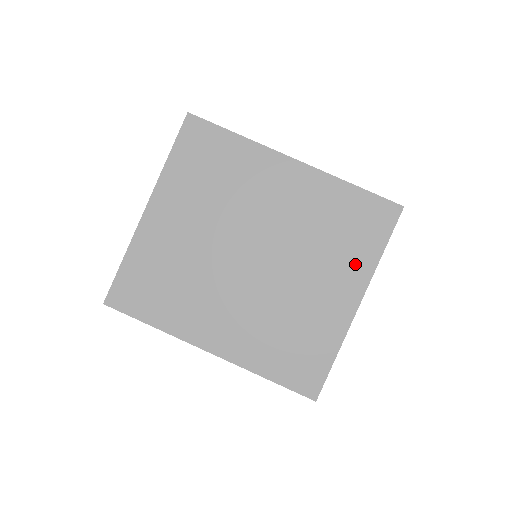
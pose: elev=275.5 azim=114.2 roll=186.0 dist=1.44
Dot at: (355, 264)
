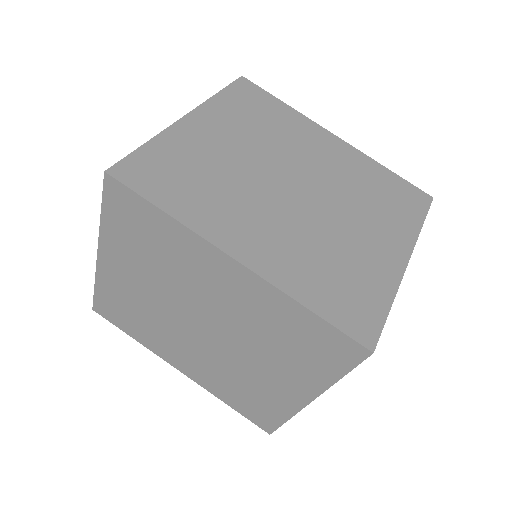
Dot at: (307, 374)
